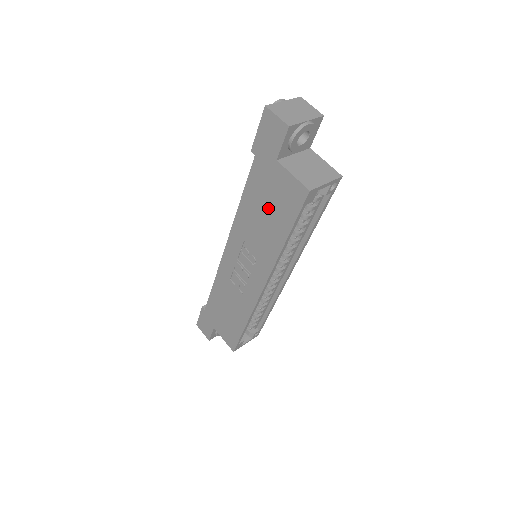
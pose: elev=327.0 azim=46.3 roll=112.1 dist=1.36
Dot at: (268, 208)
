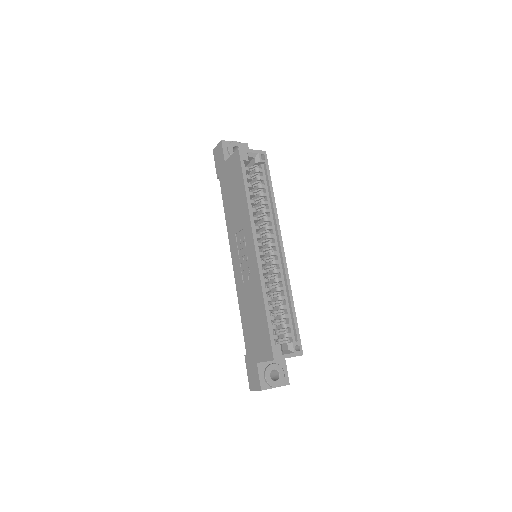
Dot at: (233, 191)
